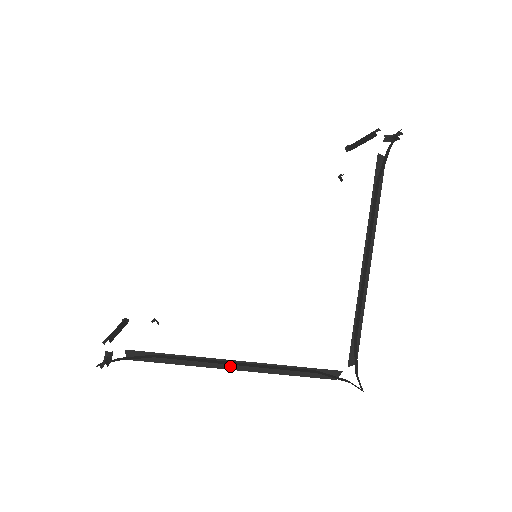
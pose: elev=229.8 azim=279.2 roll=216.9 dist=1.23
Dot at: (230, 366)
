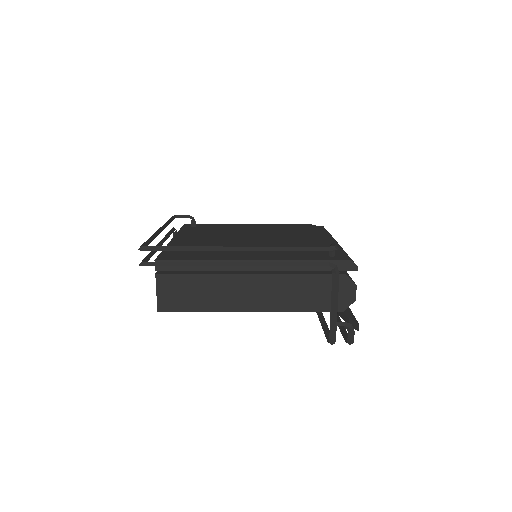
Dot at: occluded
